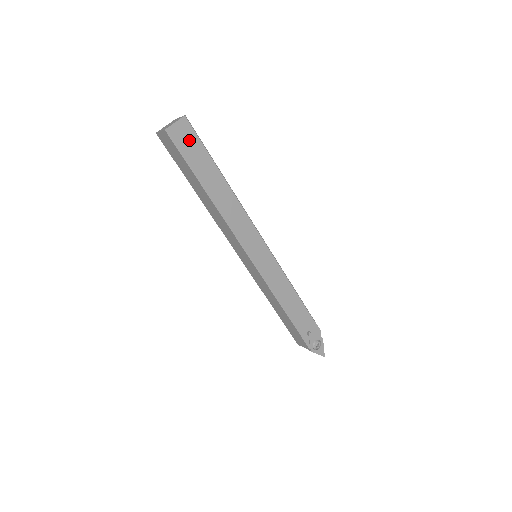
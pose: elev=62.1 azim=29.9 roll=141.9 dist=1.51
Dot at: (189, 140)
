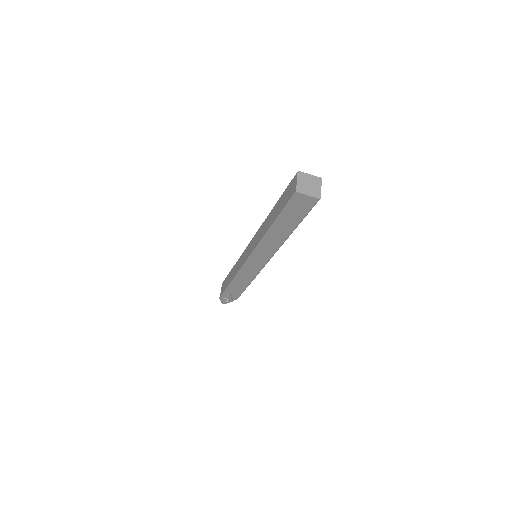
Dot at: (302, 207)
